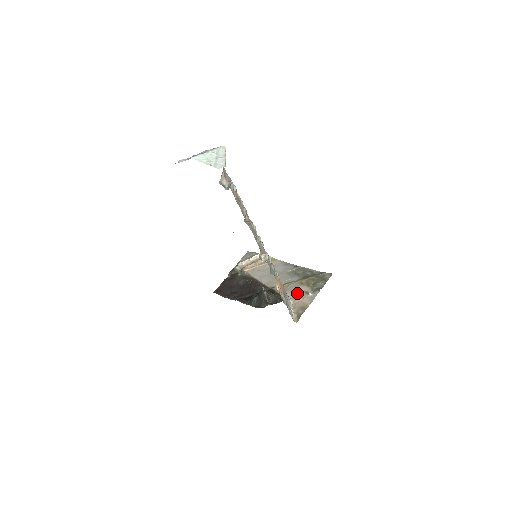
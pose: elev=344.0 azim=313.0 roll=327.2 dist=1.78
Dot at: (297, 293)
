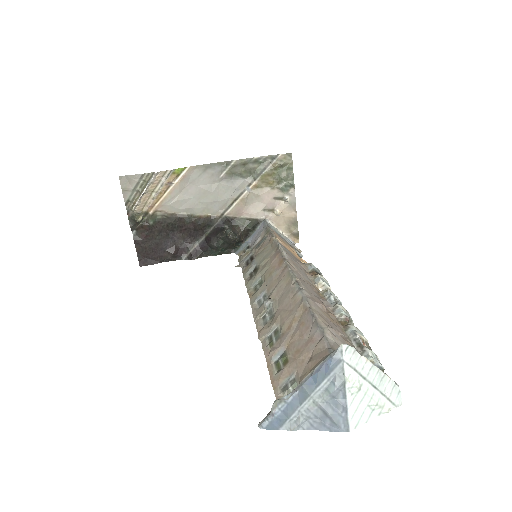
Dot at: (267, 207)
